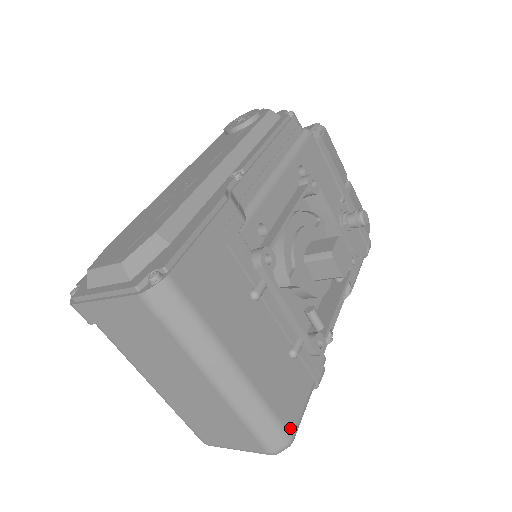
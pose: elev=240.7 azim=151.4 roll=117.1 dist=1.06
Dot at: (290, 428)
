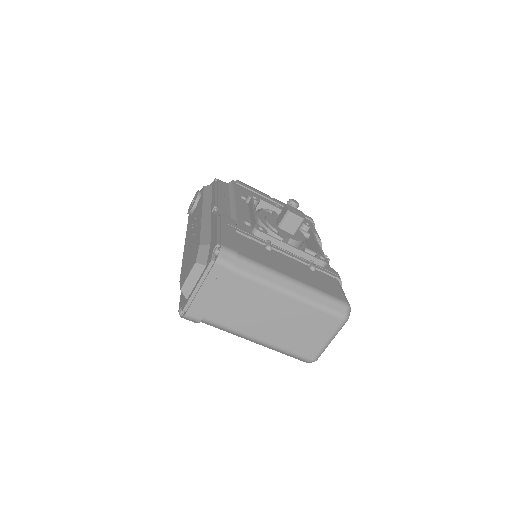
Dot at: (342, 299)
